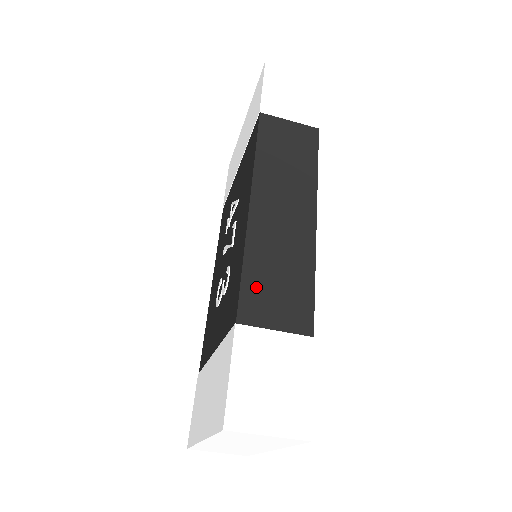
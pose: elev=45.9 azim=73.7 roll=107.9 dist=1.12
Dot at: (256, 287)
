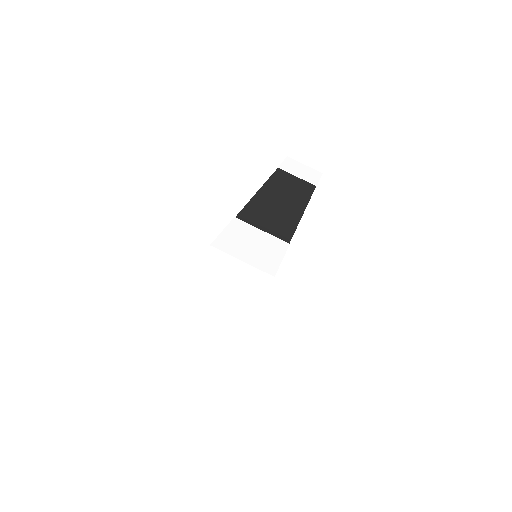
Dot at: (254, 213)
